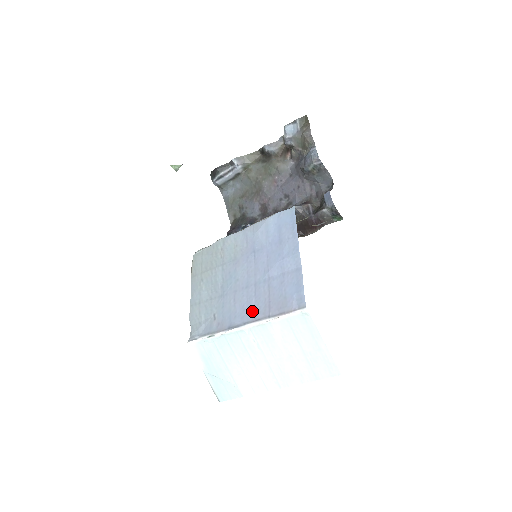
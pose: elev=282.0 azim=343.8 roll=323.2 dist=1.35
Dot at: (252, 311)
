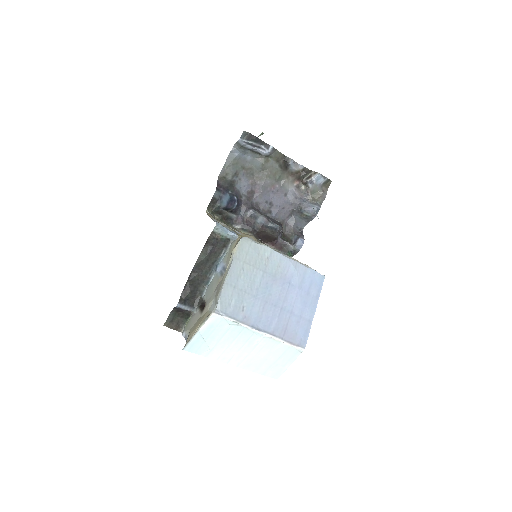
Dot at: (273, 327)
